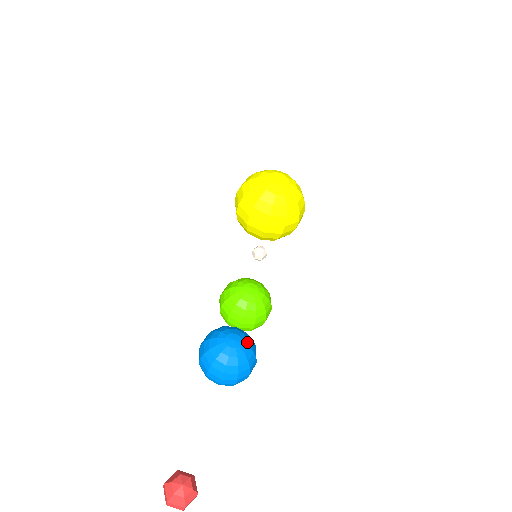
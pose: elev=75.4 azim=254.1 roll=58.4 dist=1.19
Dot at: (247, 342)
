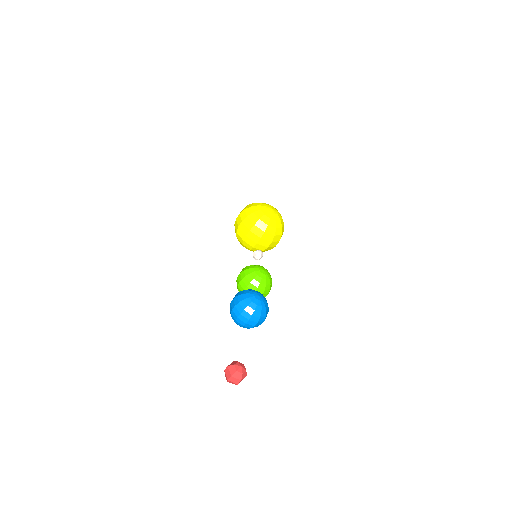
Dot at: (266, 300)
